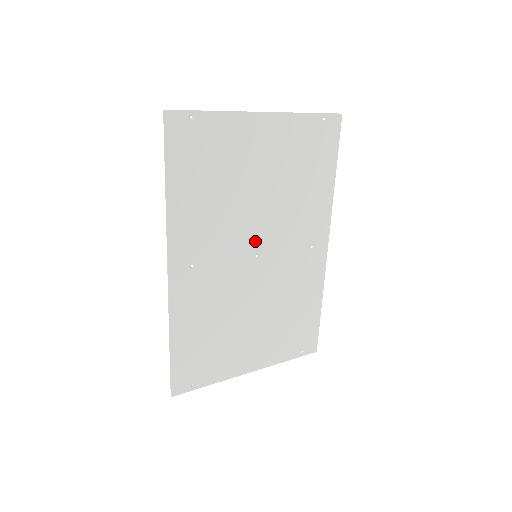
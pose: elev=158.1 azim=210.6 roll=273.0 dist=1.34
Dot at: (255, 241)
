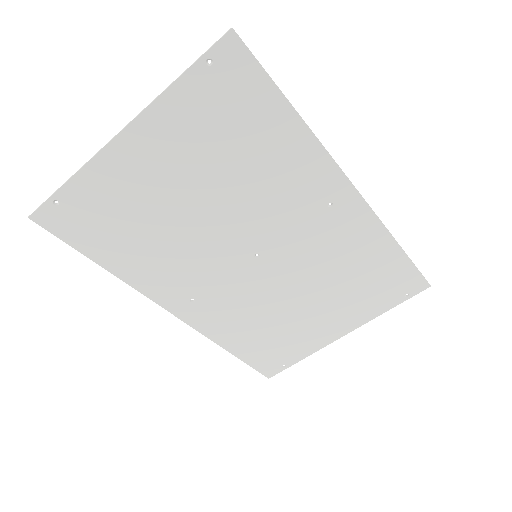
Dot at: (241, 246)
